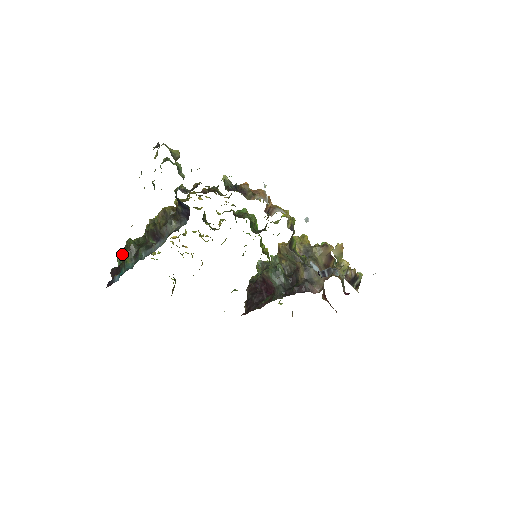
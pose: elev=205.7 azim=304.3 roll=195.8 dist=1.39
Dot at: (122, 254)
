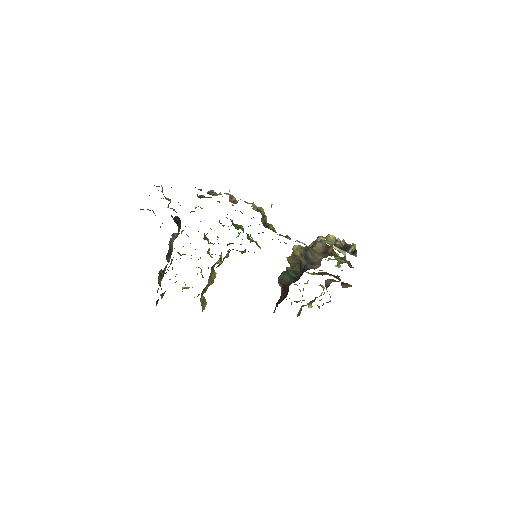
Dot at: occluded
